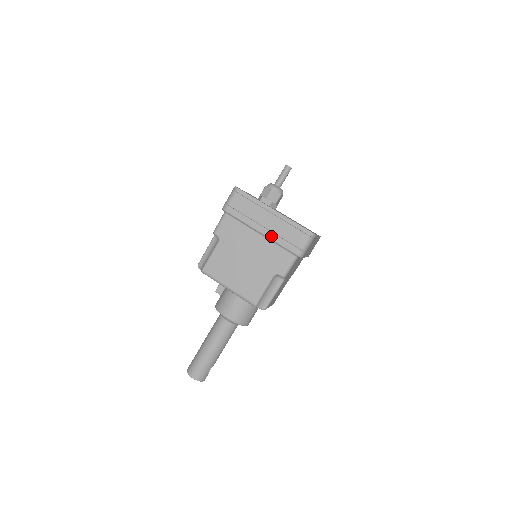
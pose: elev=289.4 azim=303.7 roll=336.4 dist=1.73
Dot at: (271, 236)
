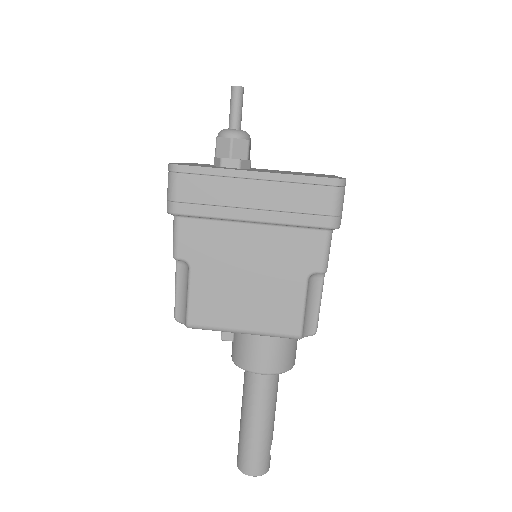
Dot at: (274, 218)
